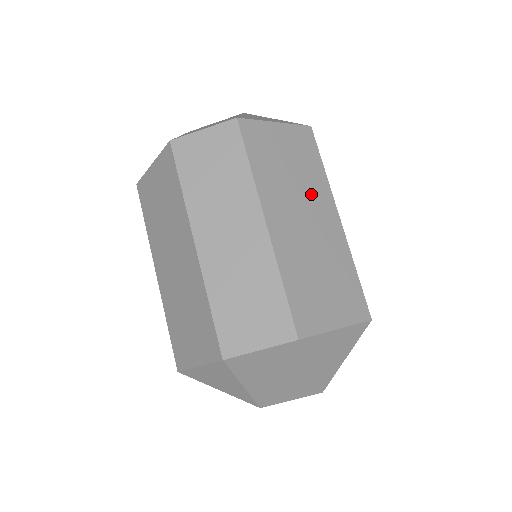
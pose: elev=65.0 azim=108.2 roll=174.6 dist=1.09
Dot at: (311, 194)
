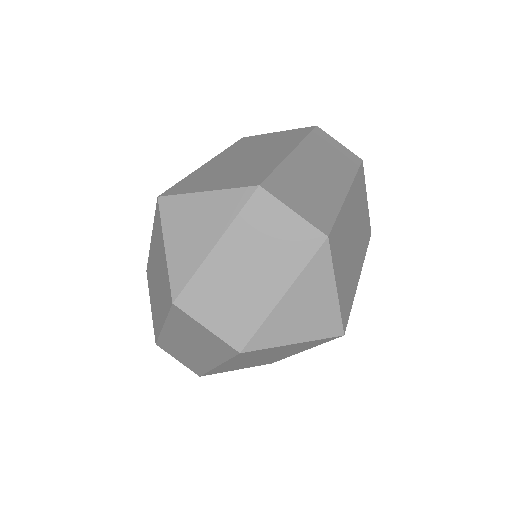
Dot at: (360, 239)
